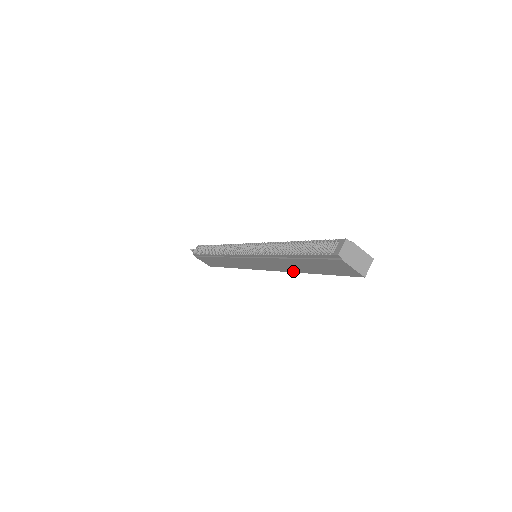
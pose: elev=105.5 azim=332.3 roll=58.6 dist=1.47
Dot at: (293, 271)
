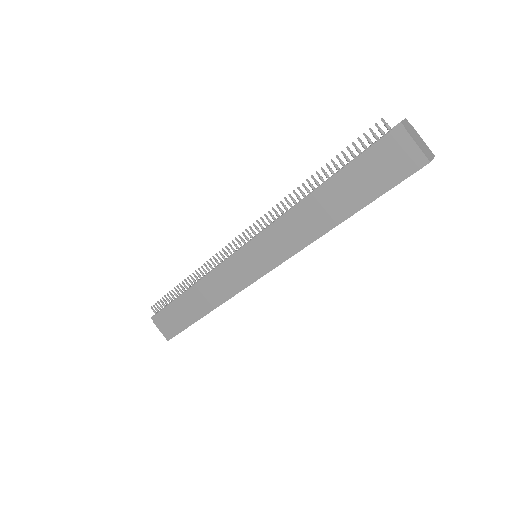
Dot at: (313, 238)
